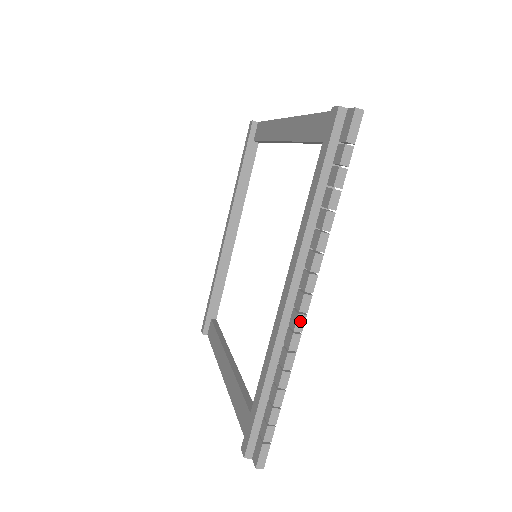
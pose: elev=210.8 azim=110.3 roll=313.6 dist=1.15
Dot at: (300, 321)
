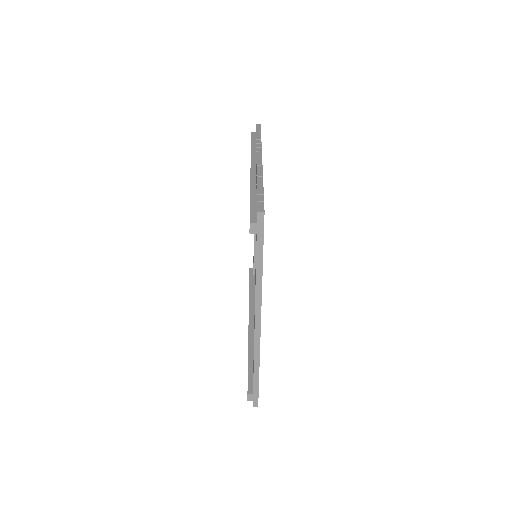
Dot at: (259, 163)
